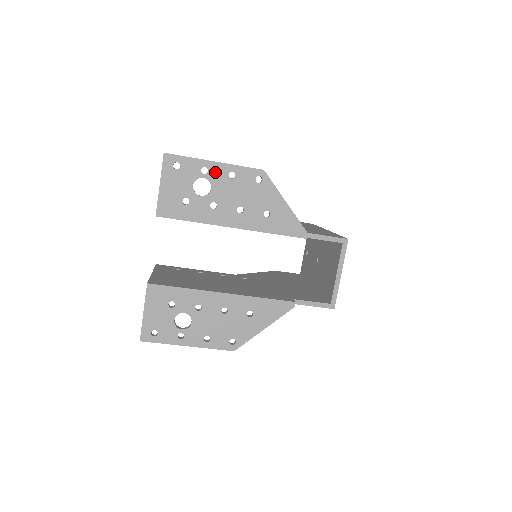
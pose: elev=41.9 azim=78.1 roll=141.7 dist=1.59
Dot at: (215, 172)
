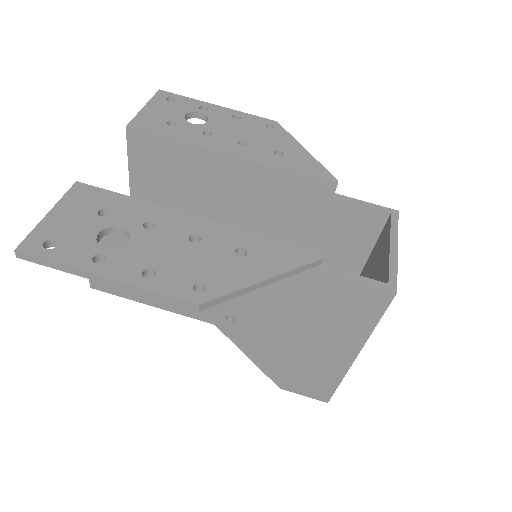
Dot at: (216, 112)
